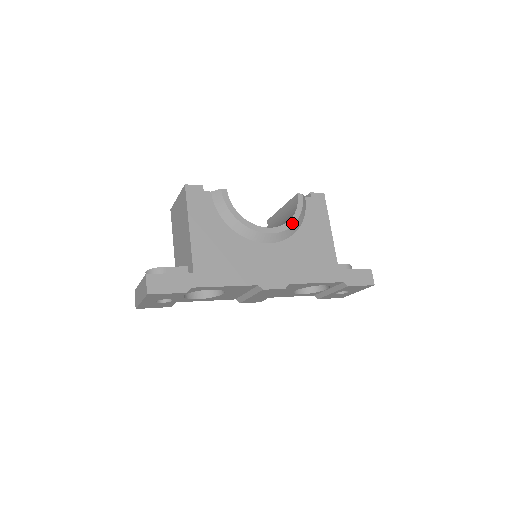
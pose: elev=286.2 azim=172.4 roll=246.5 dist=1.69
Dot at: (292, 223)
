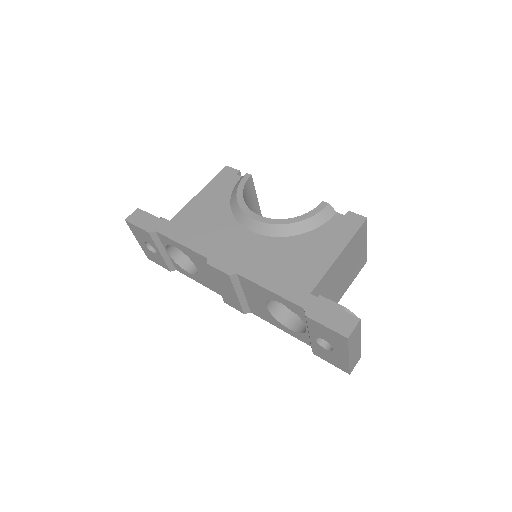
Dot at: (289, 222)
